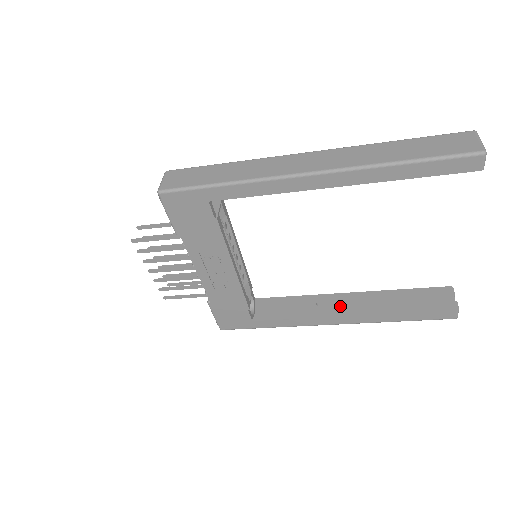
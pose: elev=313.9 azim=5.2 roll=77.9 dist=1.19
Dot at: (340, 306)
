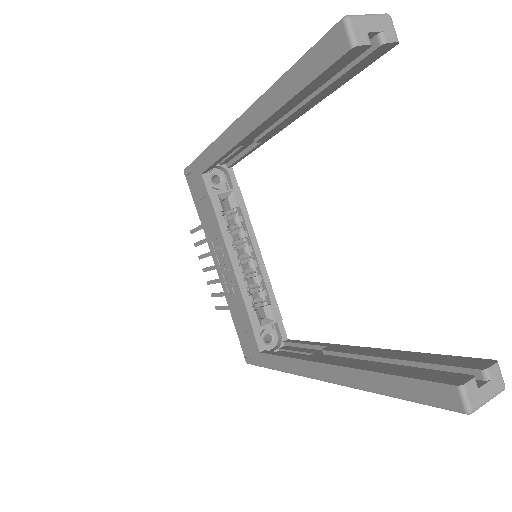
Dot at: occluded
